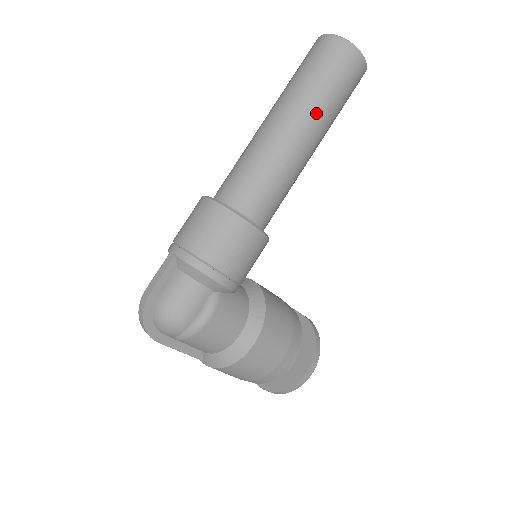
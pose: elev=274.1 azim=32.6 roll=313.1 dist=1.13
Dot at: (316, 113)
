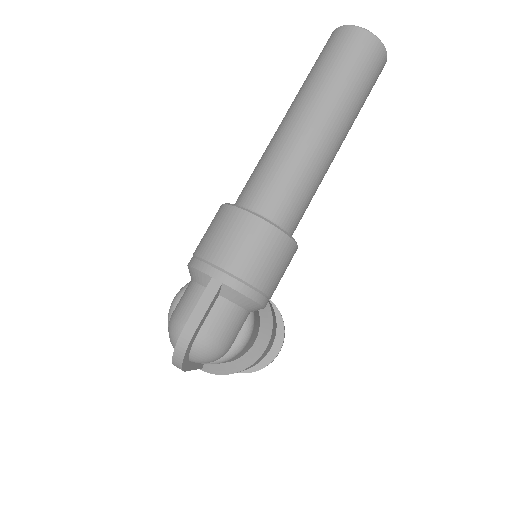
Dot at: (350, 121)
